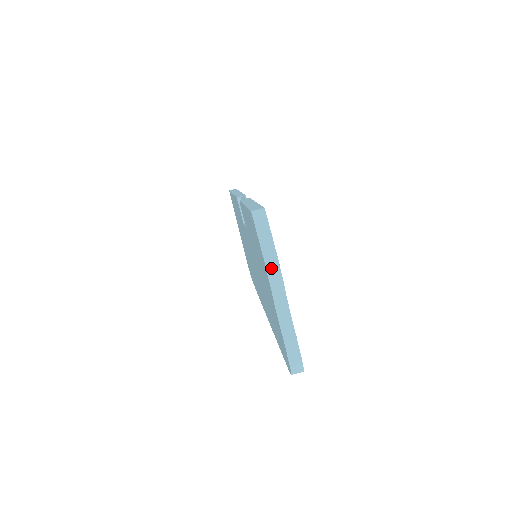
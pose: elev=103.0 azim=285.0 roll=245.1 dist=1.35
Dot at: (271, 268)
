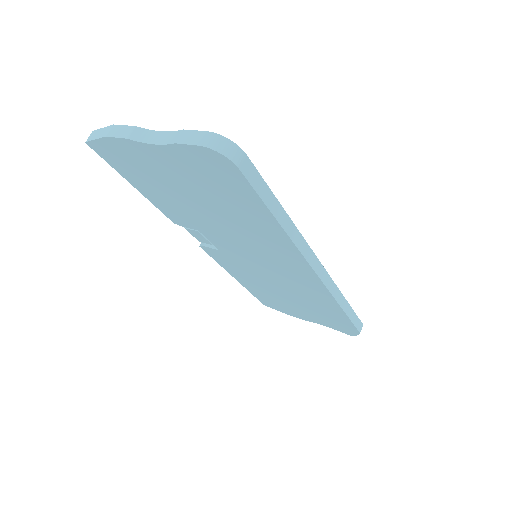
Dot at: (116, 133)
